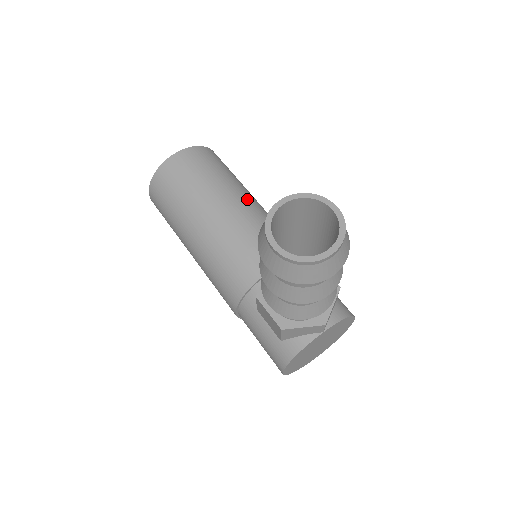
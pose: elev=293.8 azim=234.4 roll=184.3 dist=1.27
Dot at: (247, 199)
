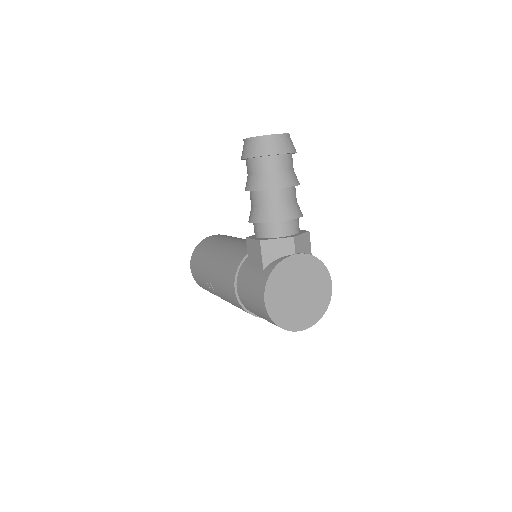
Dot at: occluded
